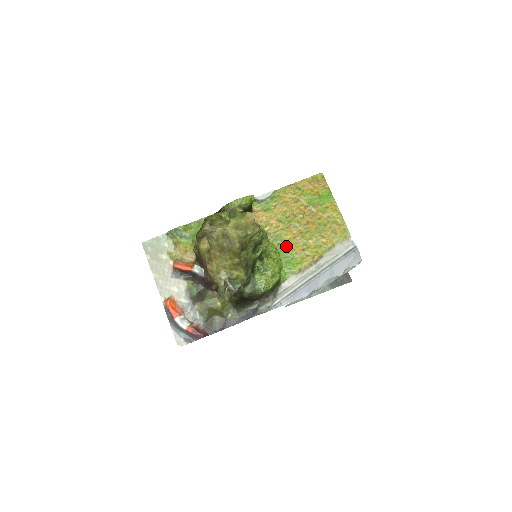
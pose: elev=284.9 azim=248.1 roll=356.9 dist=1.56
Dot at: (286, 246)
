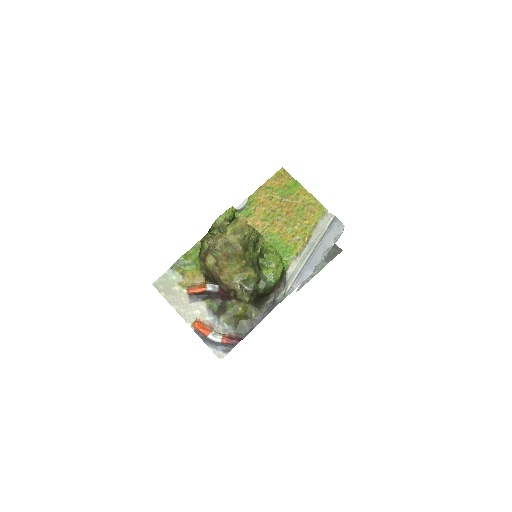
Dot at: (277, 239)
